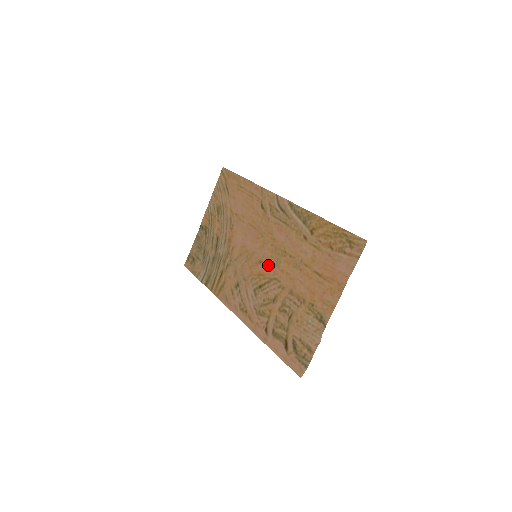
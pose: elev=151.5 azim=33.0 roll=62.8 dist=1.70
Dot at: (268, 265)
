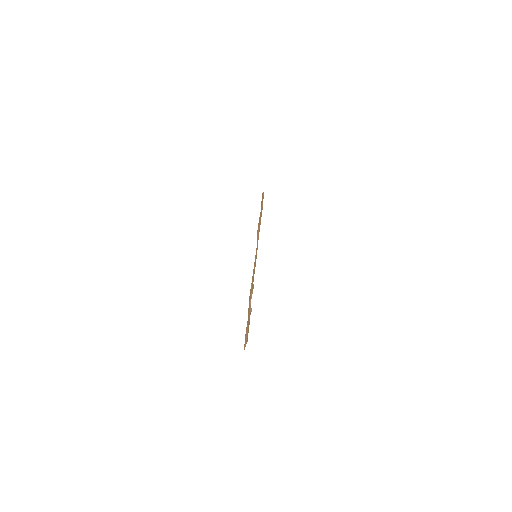
Dot at: occluded
